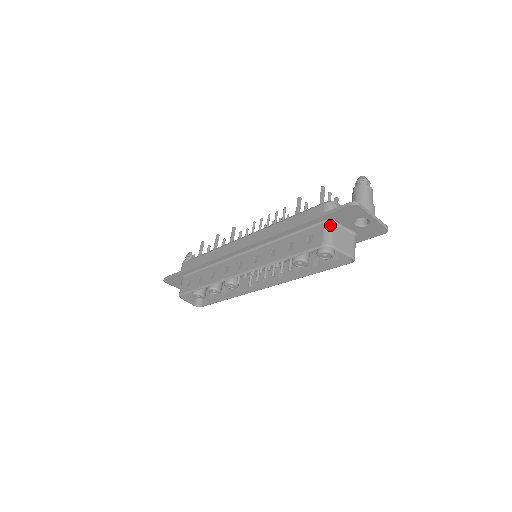
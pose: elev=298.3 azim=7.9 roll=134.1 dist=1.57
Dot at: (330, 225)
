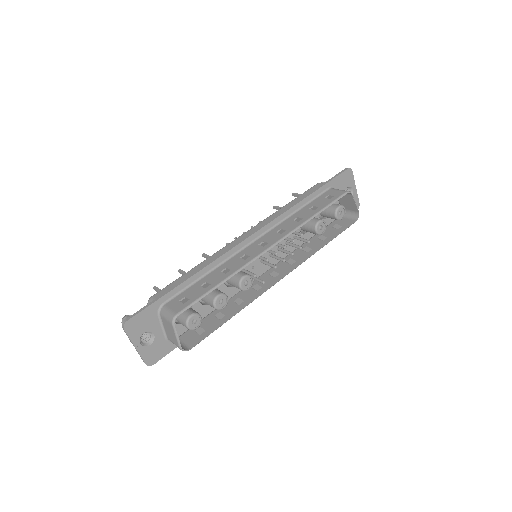
Dot at: occluded
